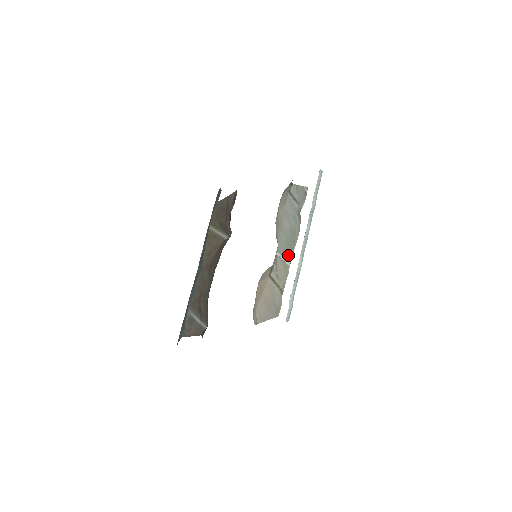
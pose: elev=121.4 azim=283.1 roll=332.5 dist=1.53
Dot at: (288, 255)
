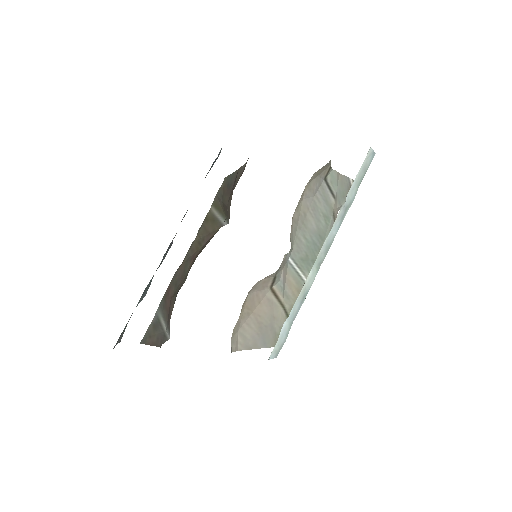
Dot at: (307, 266)
